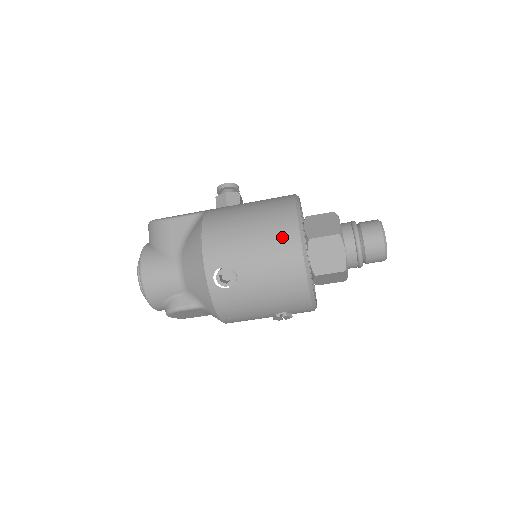
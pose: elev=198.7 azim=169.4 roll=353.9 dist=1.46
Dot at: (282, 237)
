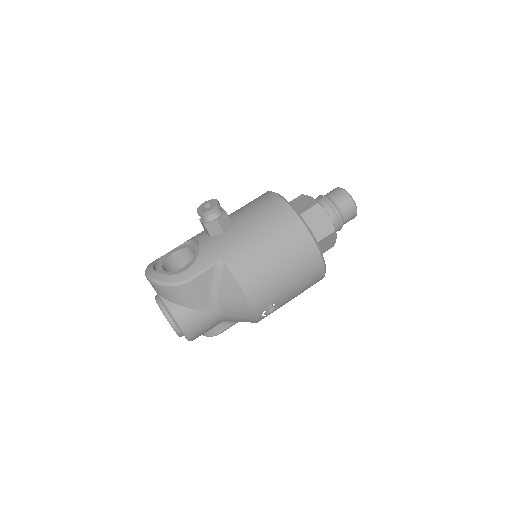
Dot at: (310, 266)
